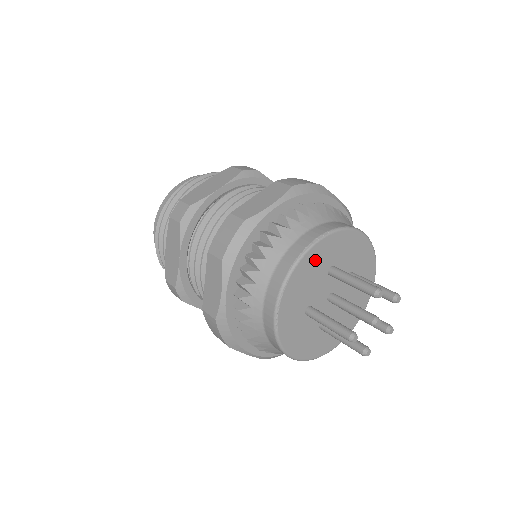
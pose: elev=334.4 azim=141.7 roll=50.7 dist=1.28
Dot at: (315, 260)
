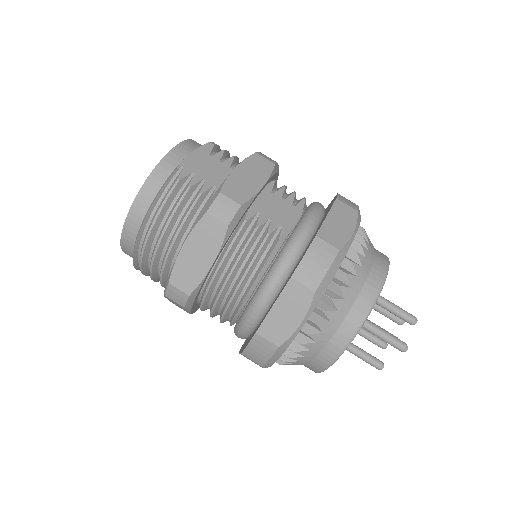
Dot at: occluded
